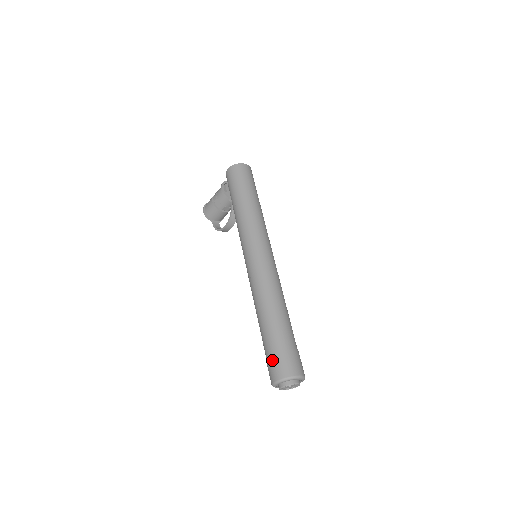
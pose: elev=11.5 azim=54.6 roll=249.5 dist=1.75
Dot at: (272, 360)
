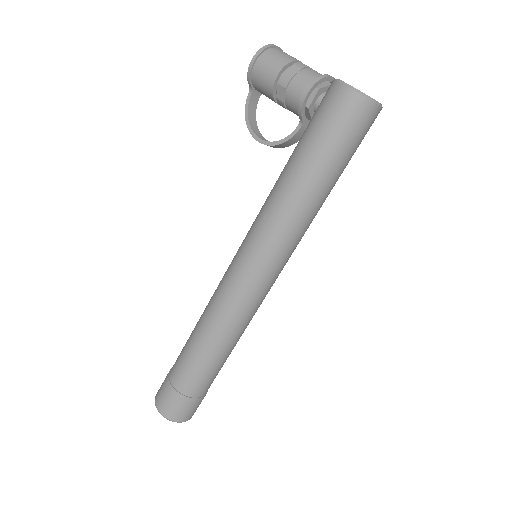
Dot at: (171, 396)
